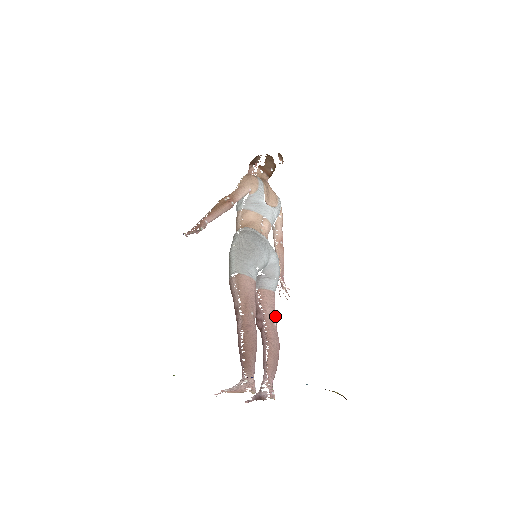
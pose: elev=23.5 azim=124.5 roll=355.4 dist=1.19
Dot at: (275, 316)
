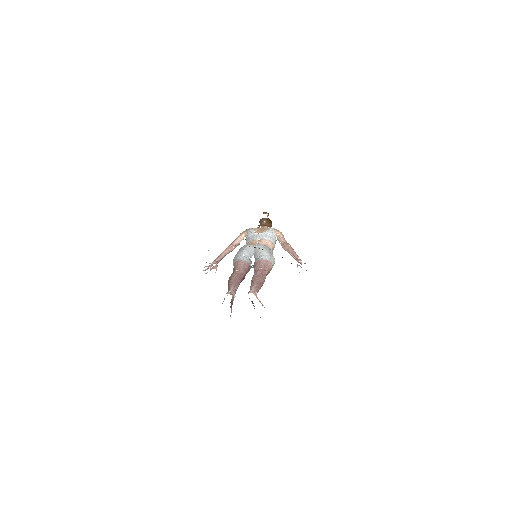
Dot at: (262, 267)
